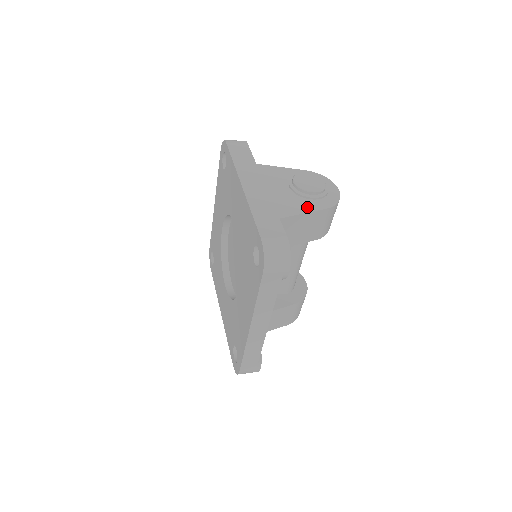
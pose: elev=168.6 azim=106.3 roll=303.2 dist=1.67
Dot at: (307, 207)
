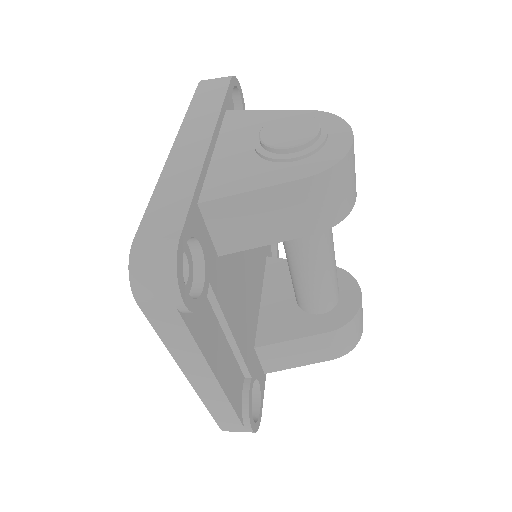
Dot at: (267, 177)
